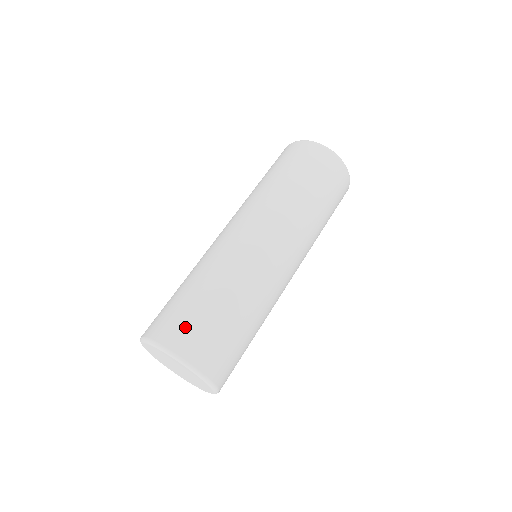
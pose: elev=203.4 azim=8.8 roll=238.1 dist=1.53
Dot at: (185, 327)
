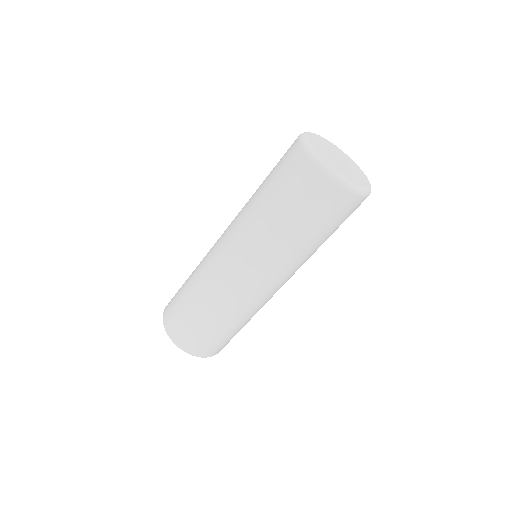
Dot at: (172, 307)
